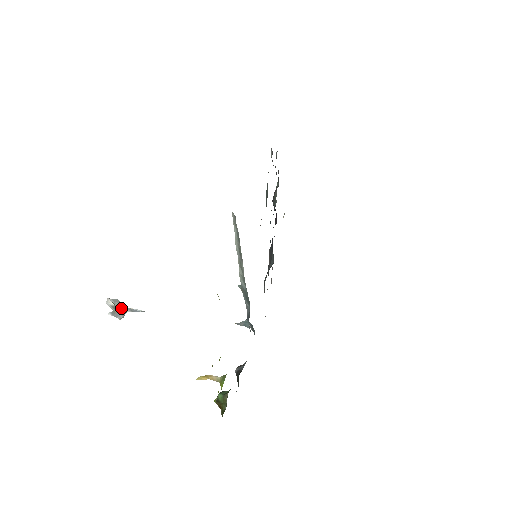
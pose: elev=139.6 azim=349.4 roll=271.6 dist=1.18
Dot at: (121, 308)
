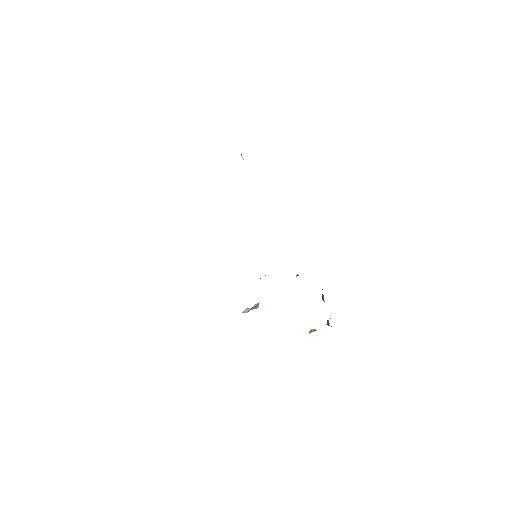
Dot at: occluded
